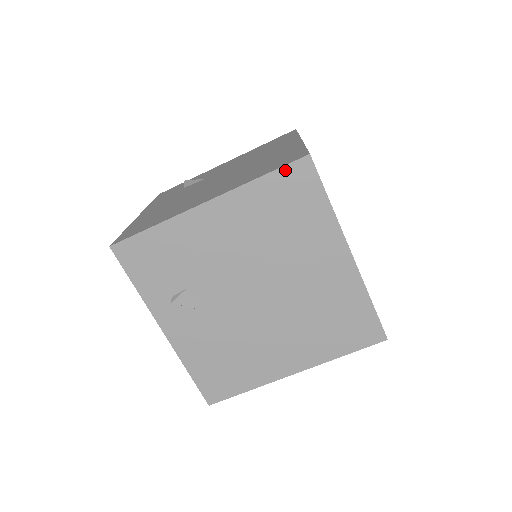
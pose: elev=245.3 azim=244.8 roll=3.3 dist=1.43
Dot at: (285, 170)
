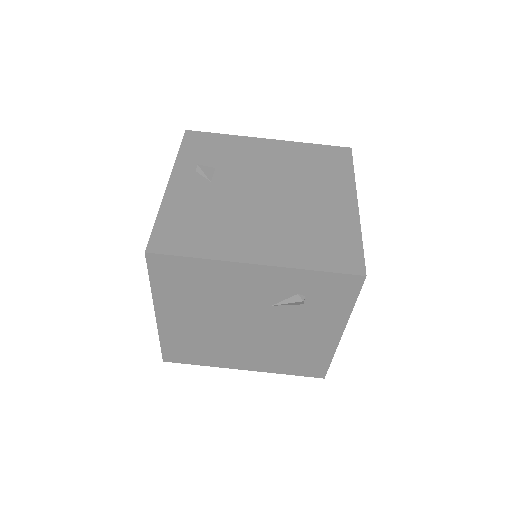
Dot at: (331, 147)
